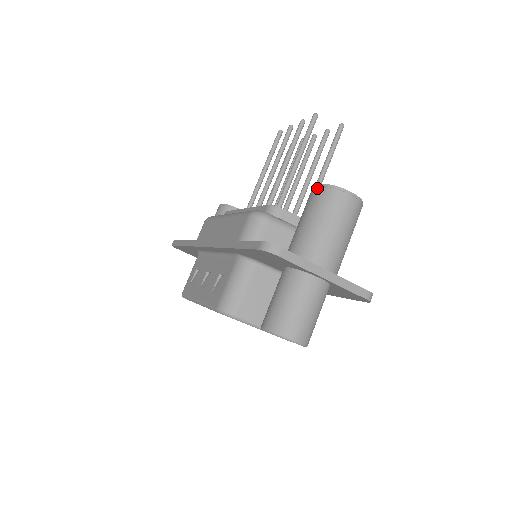
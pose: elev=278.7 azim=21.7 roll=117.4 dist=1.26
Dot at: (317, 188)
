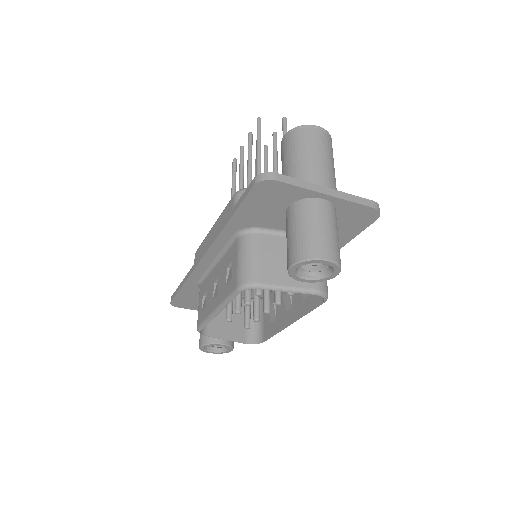
Dot at: (285, 138)
